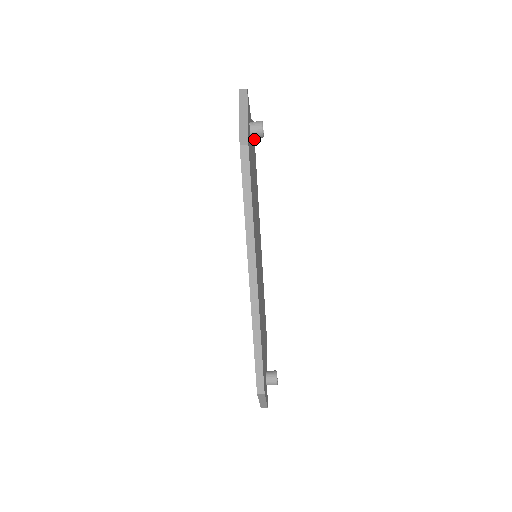
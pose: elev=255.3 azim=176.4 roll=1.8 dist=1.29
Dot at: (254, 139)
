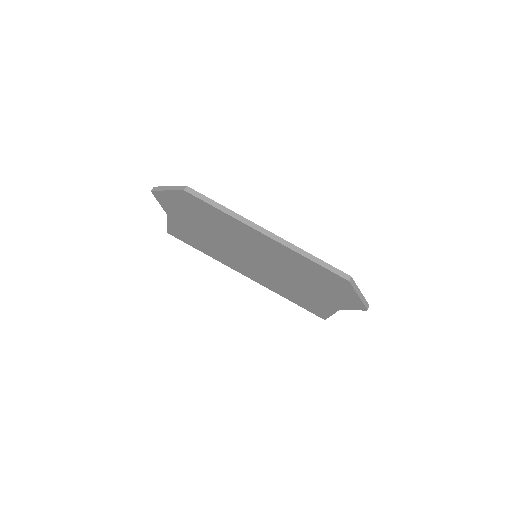
Dot at: occluded
